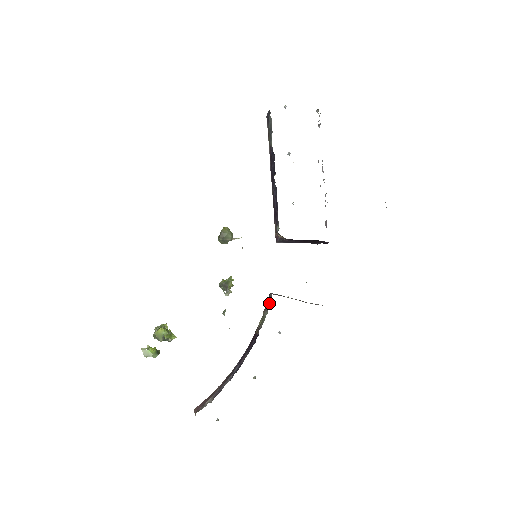
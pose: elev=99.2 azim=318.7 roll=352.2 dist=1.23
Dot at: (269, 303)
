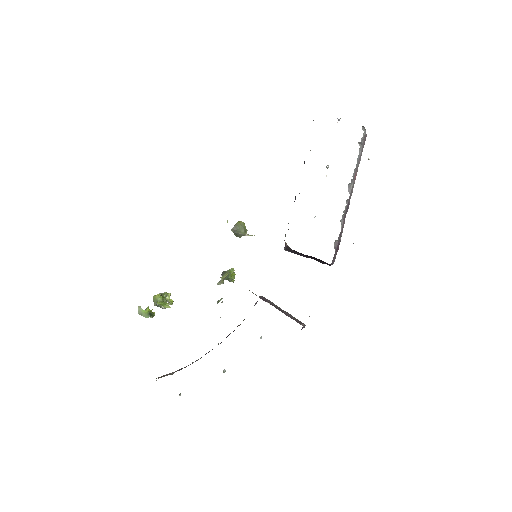
Dot at: occluded
